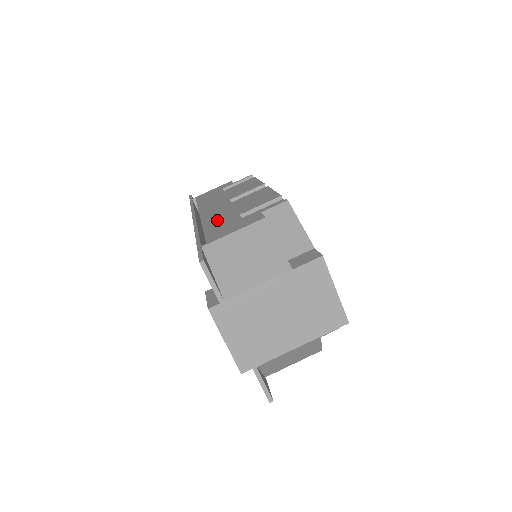
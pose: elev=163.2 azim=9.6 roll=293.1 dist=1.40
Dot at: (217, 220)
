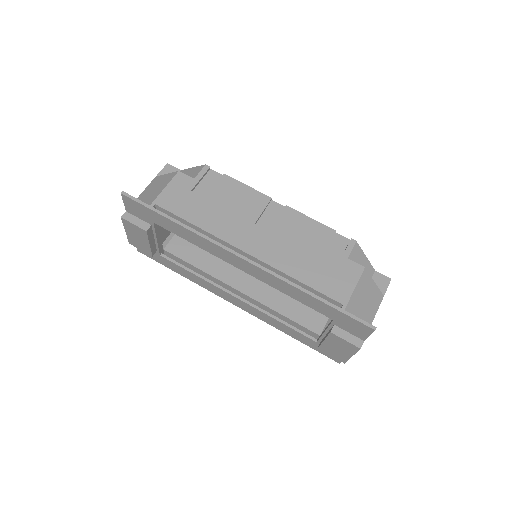
Dot at: (300, 267)
